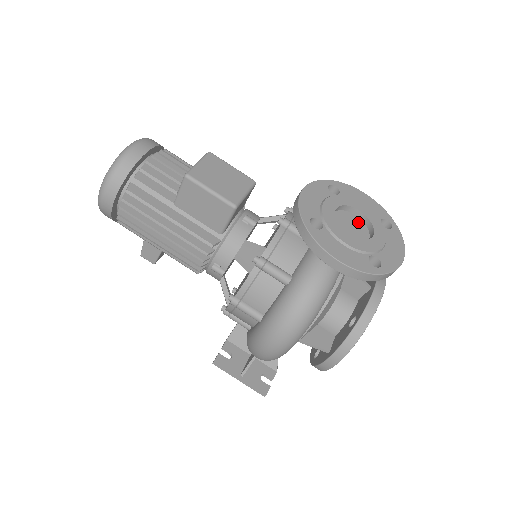
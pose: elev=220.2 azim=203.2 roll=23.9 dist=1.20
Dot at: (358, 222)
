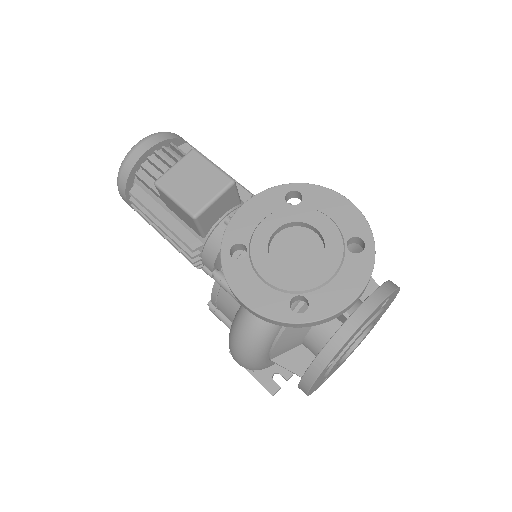
Dot at: (314, 243)
